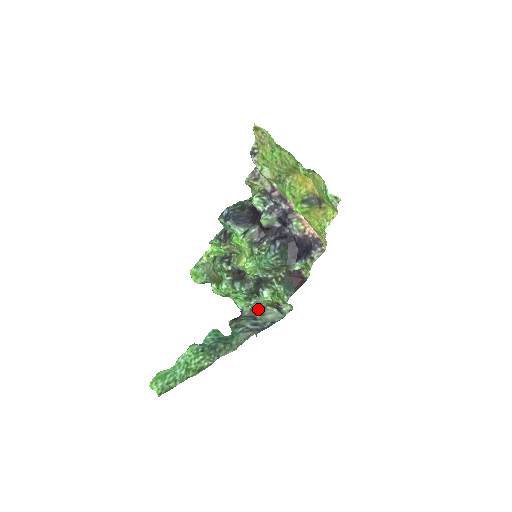
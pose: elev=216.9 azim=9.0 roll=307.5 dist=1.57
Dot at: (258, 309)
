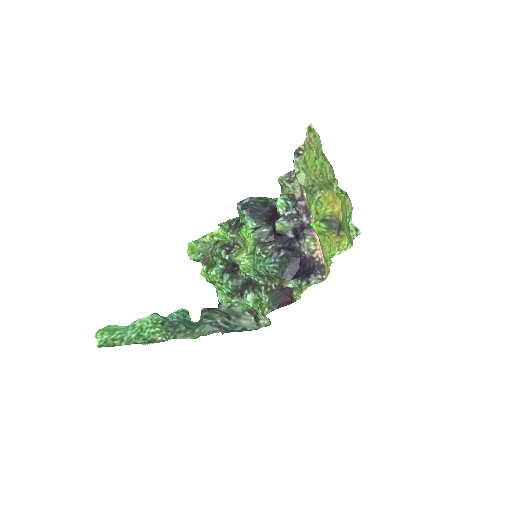
Dot at: (236, 310)
